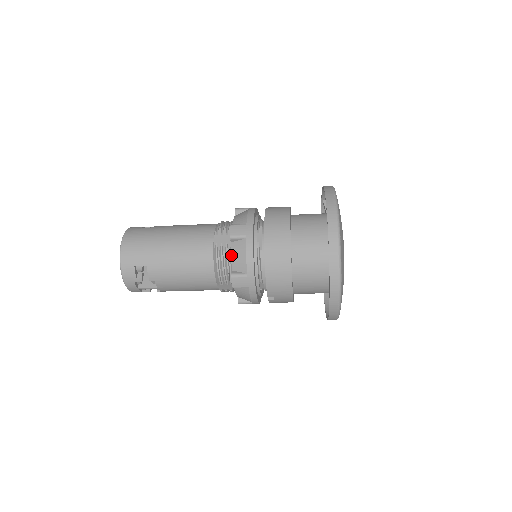
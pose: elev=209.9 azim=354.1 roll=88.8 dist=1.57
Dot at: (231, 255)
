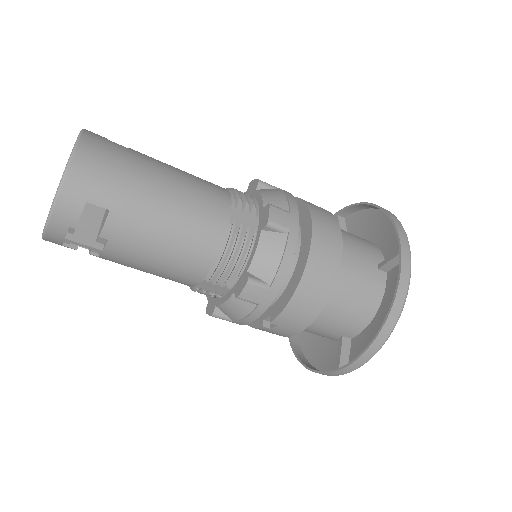
Dot at: (256, 249)
